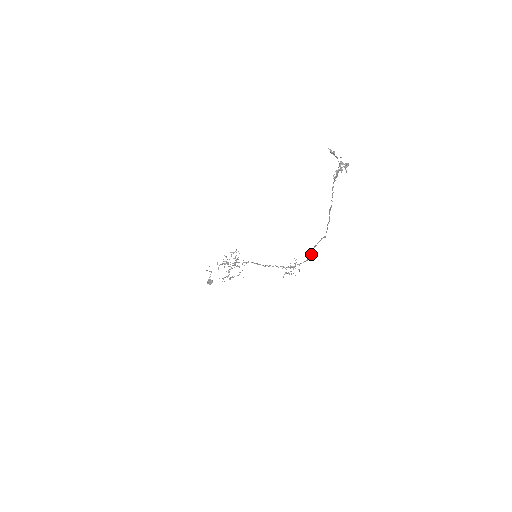
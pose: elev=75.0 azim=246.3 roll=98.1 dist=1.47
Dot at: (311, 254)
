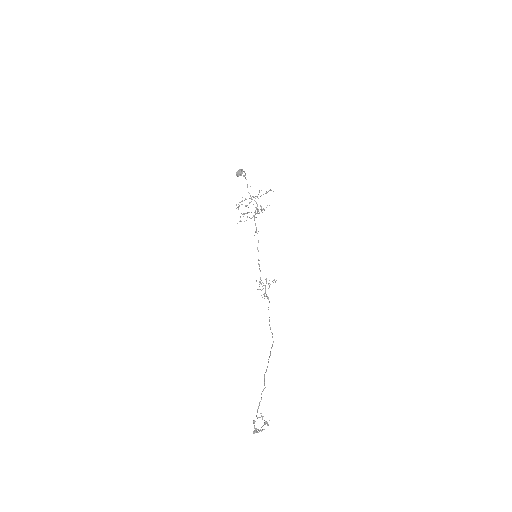
Dot at: (269, 317)
